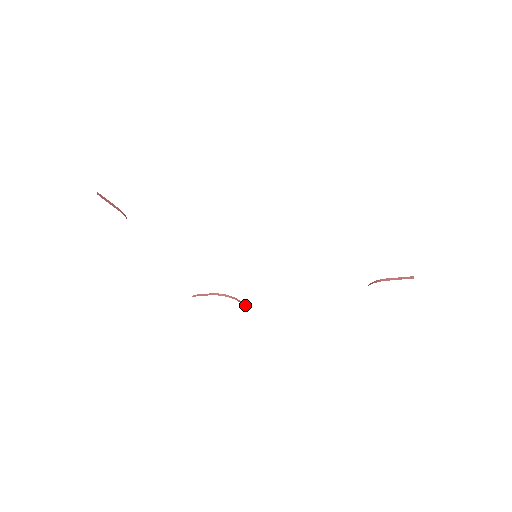
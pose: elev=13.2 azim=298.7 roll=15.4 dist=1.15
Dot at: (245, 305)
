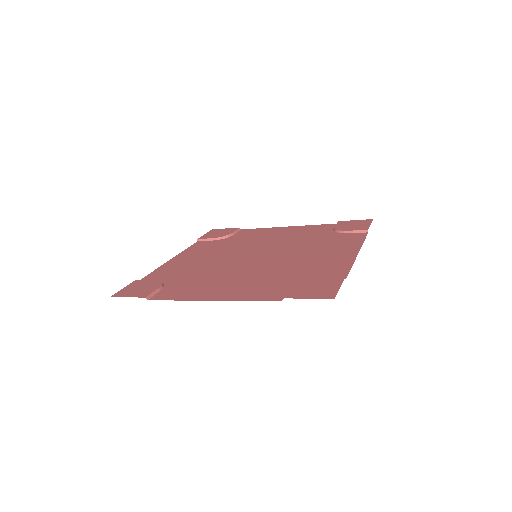
Dot at: (237, 230)
